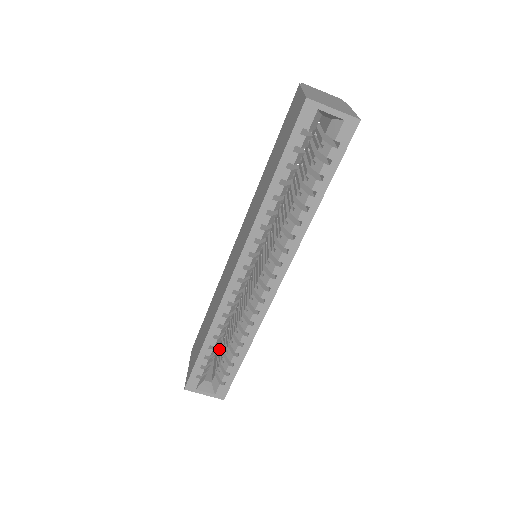
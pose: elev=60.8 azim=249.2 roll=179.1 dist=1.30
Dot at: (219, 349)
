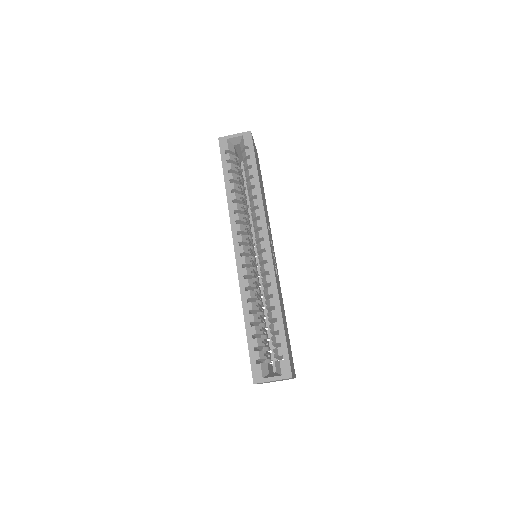
Dot at: occluded
